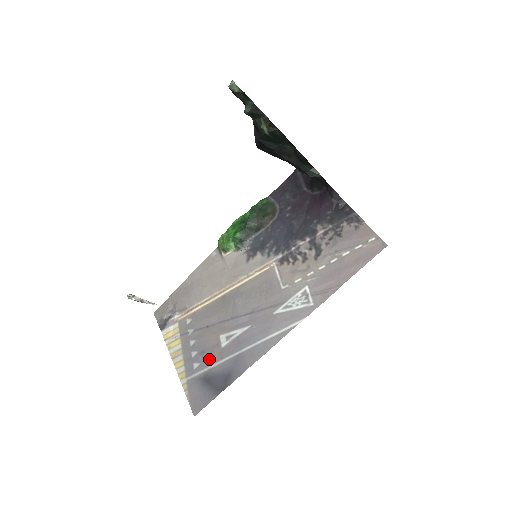
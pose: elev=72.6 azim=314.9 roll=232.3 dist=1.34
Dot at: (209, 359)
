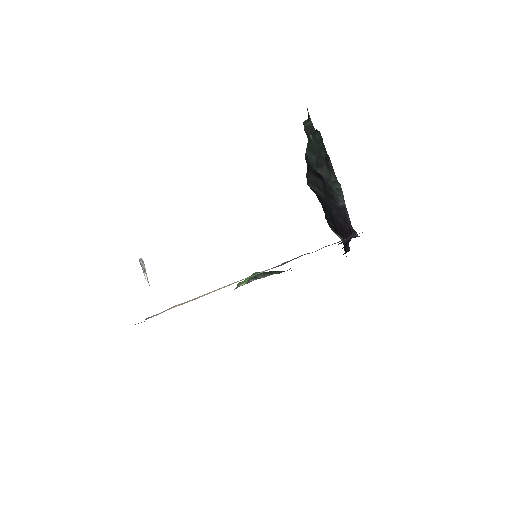
Dot at: occluded
